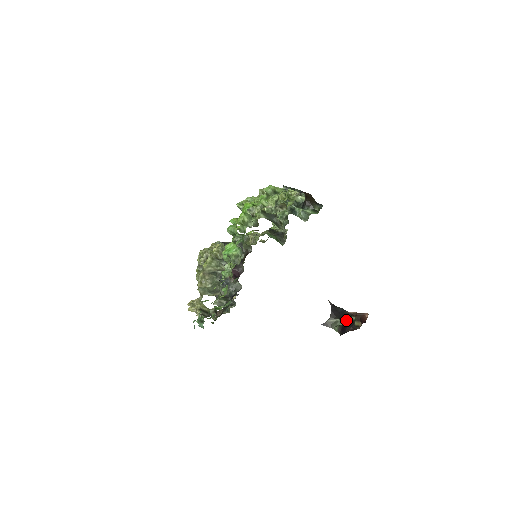
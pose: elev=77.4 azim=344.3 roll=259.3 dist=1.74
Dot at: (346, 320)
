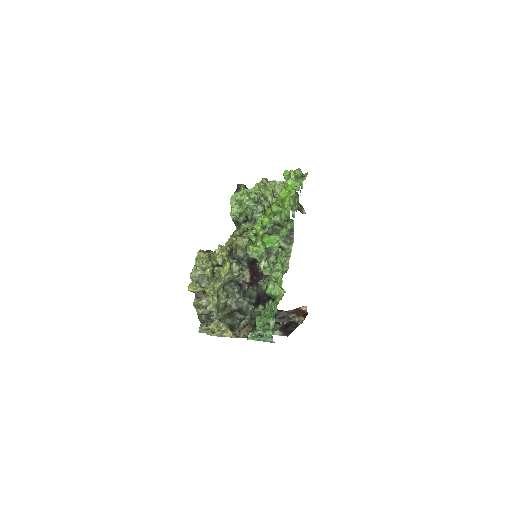
Dot at: (283, 321)
